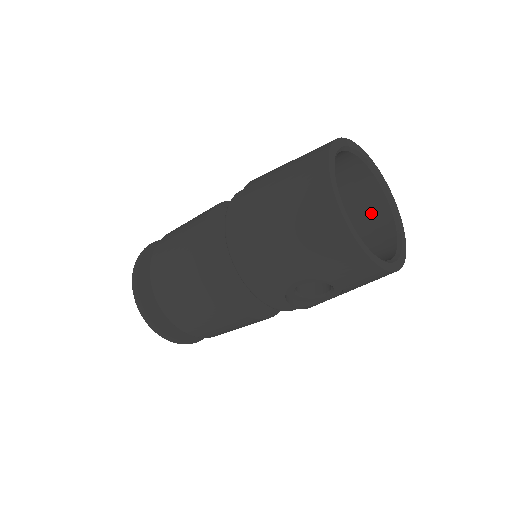
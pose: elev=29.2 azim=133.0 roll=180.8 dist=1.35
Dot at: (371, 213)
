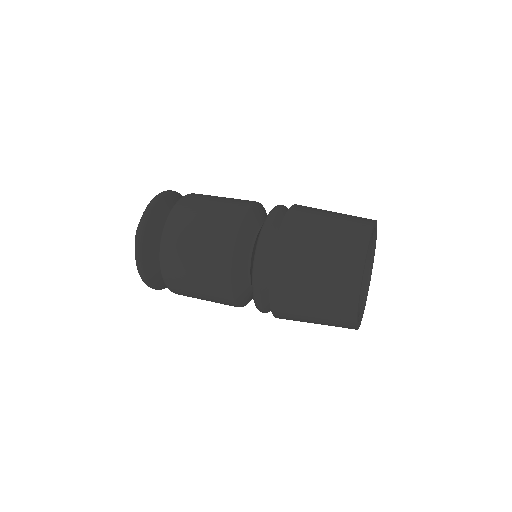
Dot at: occluded
